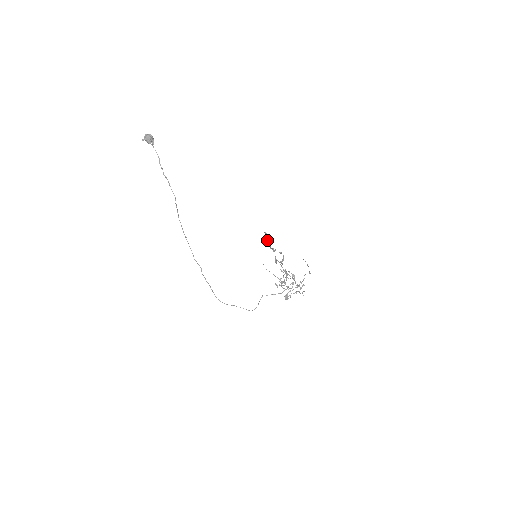
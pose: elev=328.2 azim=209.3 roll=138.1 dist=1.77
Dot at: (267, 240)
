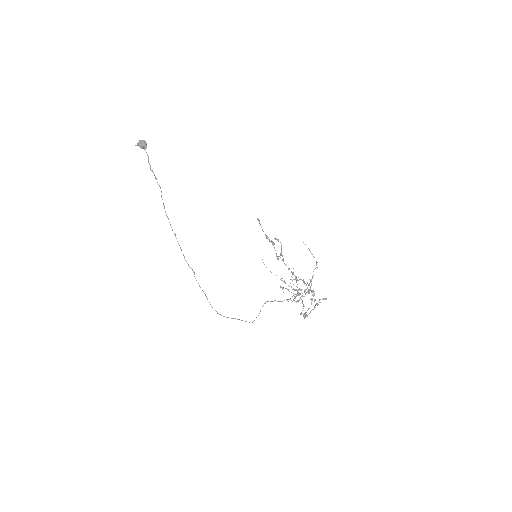
Dot at: occluded
